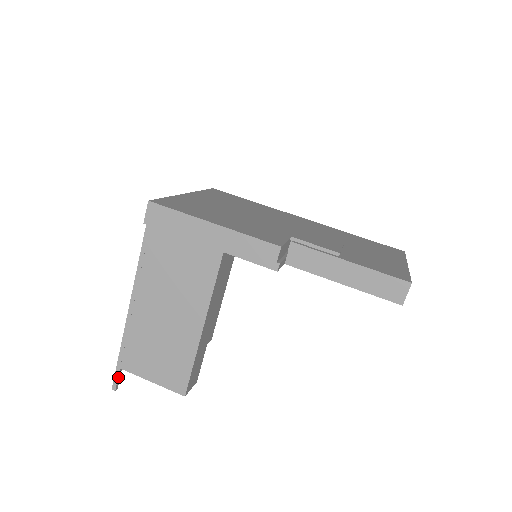
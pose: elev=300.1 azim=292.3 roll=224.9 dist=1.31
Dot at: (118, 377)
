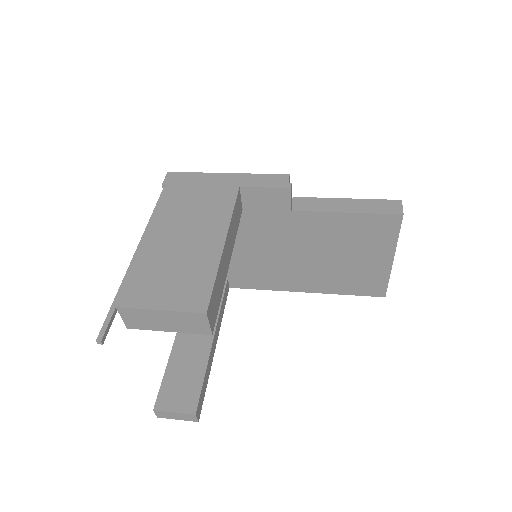
Dot at: (109, 324)
